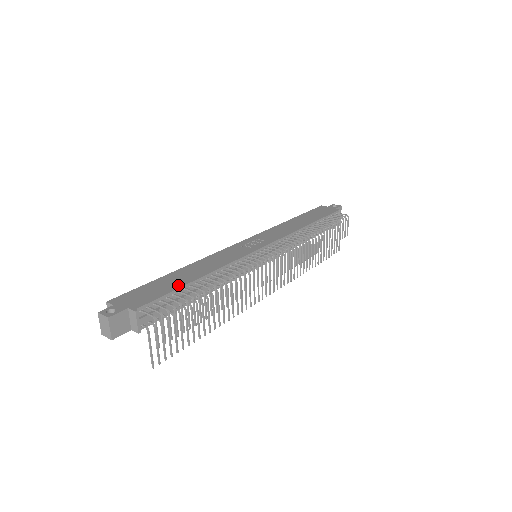
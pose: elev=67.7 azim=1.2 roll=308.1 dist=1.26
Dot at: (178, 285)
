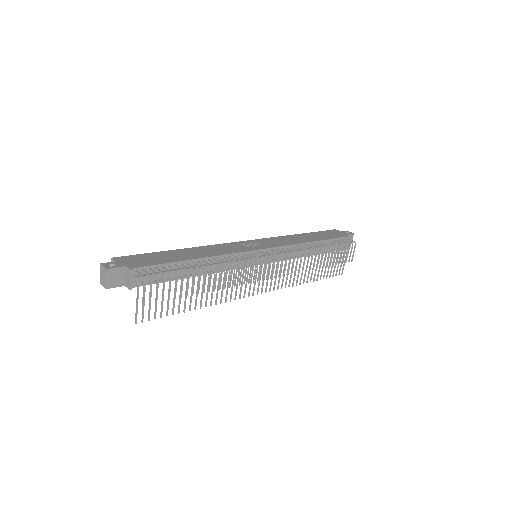
Dot at: (175, 260)
